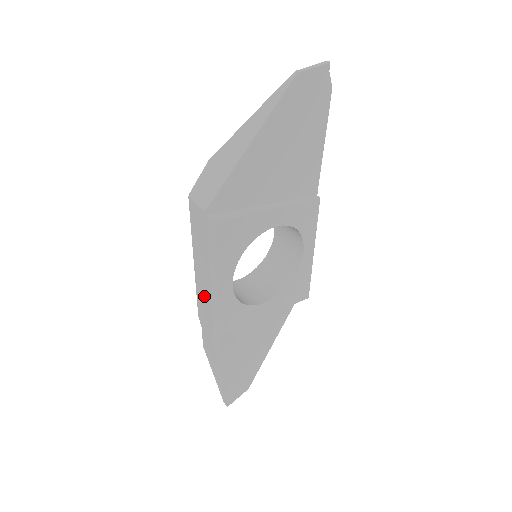
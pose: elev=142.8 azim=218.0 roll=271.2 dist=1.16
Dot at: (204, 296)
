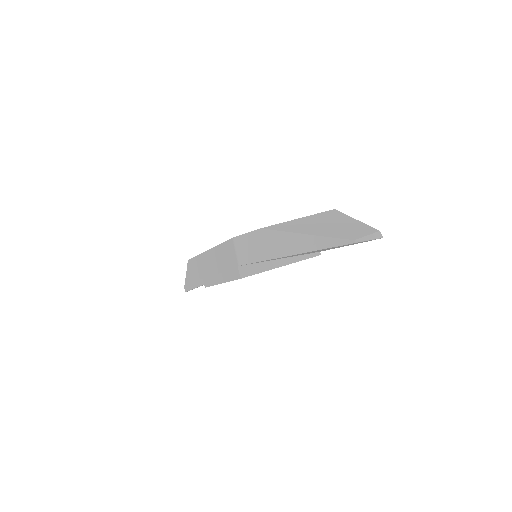
Dot at: (207, 265)
